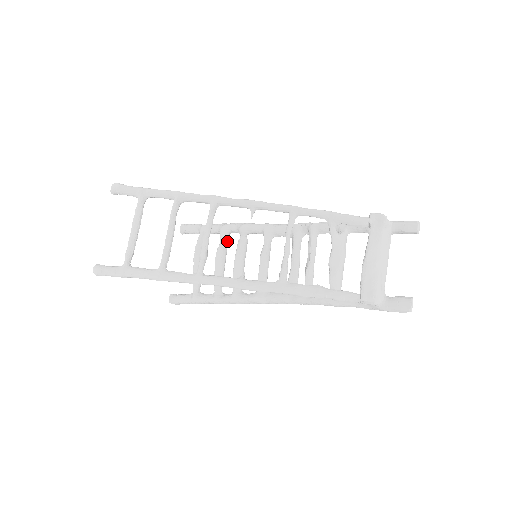
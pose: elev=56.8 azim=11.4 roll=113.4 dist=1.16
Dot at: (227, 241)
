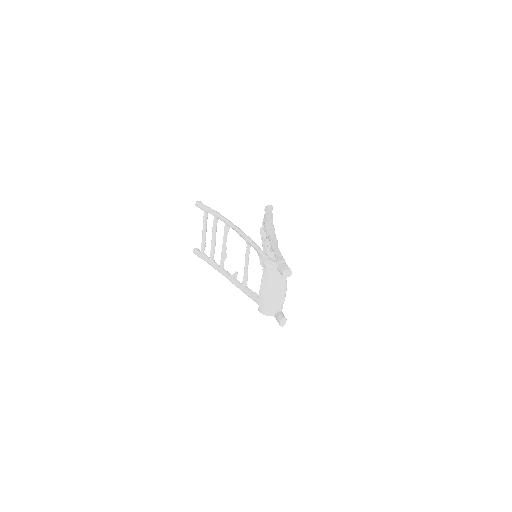
Dot at: occluded
